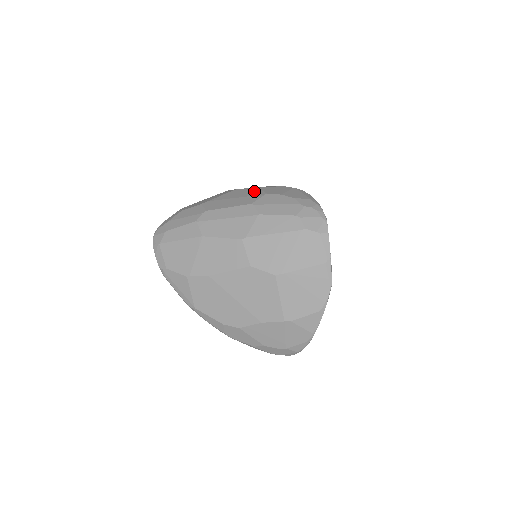
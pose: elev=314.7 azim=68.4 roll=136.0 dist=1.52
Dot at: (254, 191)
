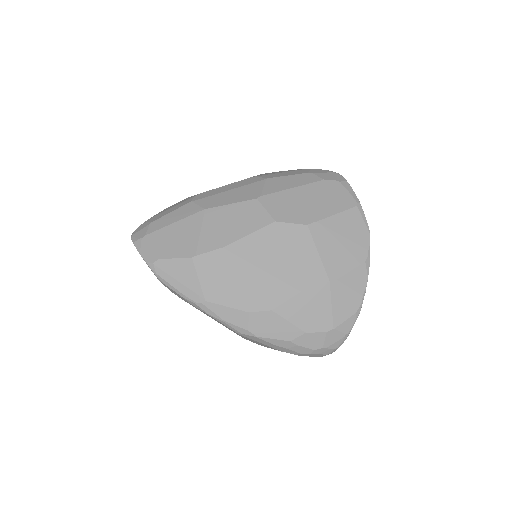
Dot at: occluded
